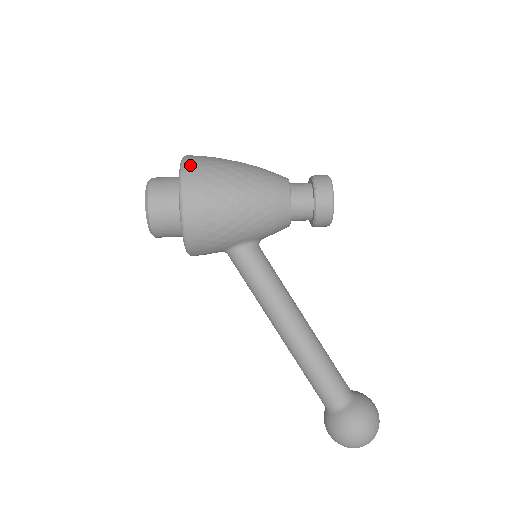
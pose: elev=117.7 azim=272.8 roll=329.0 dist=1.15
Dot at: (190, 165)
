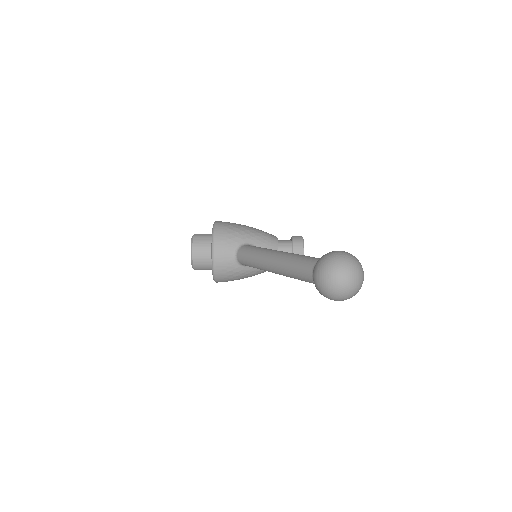
Dot at: occluded
